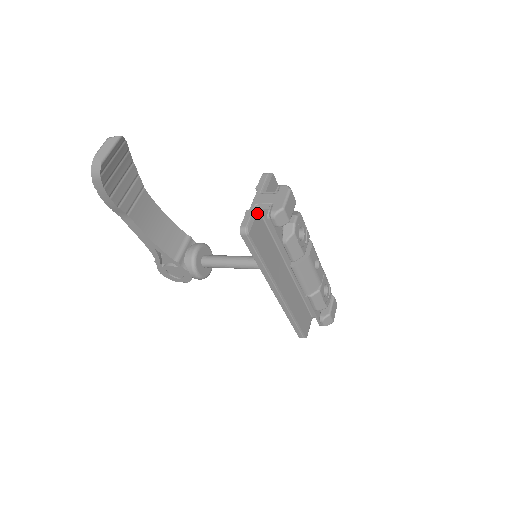
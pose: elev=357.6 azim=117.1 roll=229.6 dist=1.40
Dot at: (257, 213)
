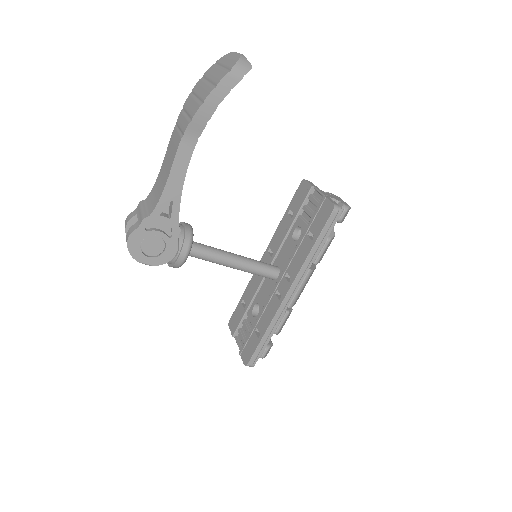
Dot at: occluded
